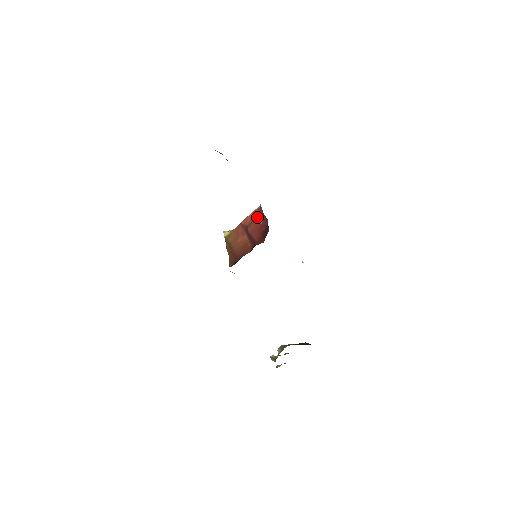
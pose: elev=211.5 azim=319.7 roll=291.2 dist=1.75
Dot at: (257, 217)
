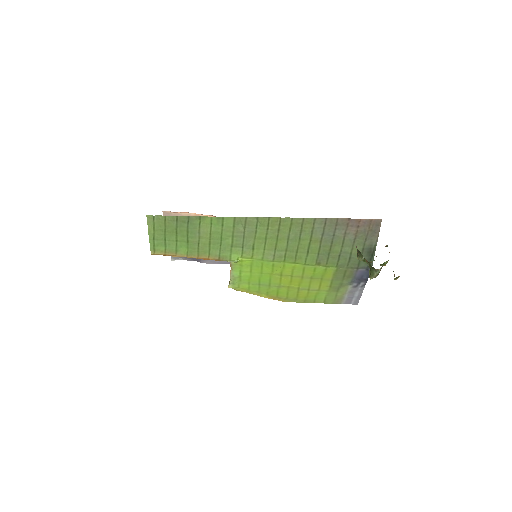
Dot at: occluded
